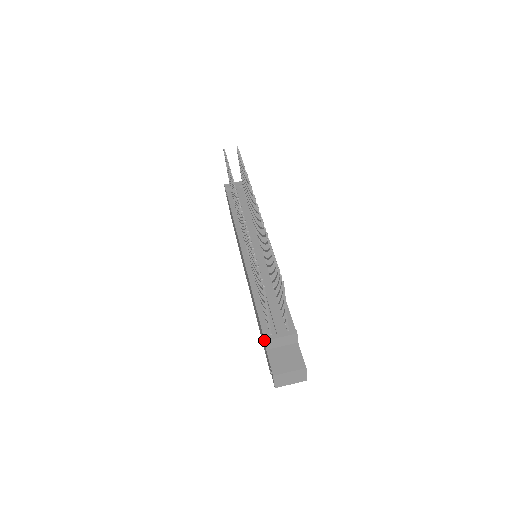
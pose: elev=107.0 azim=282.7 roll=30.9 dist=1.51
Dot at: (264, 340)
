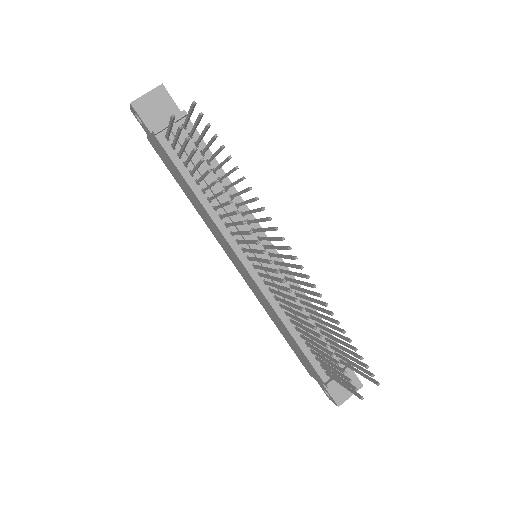
Dot at: (325, 385)
